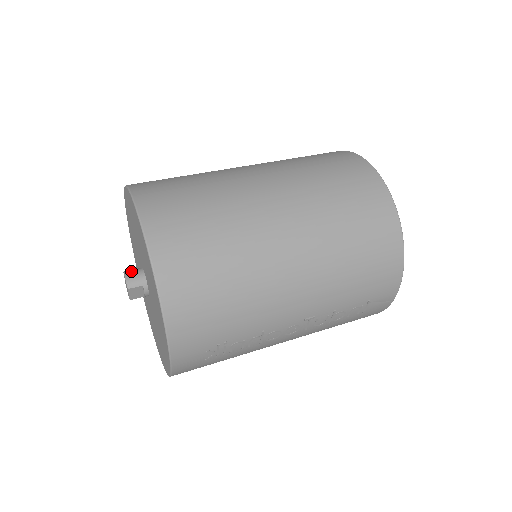
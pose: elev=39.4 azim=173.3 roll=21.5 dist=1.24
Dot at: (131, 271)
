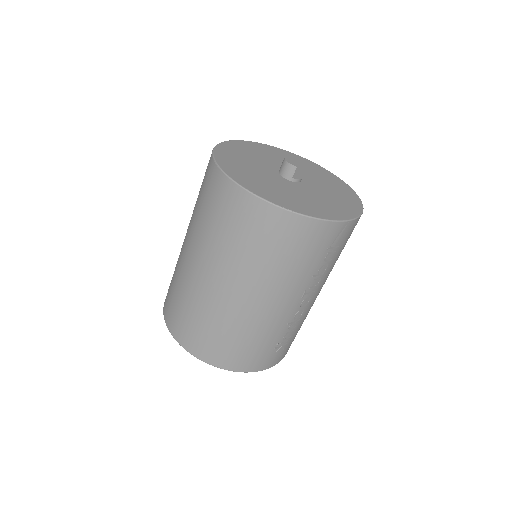
Dot at: occluded
